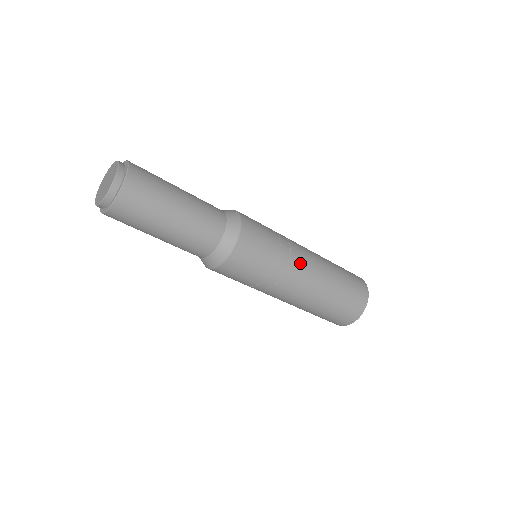
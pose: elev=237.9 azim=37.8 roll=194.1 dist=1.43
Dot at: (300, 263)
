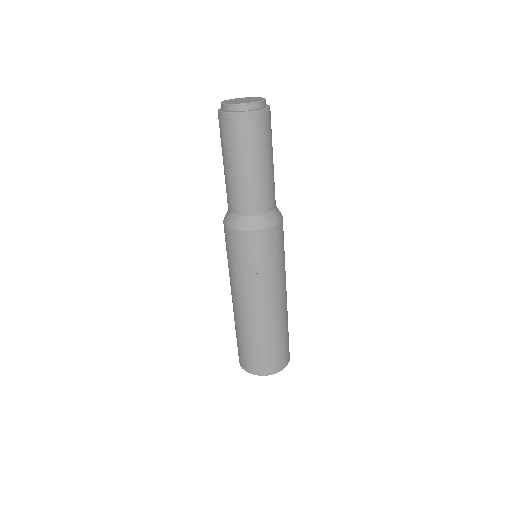
Dot at: (281, 289)
